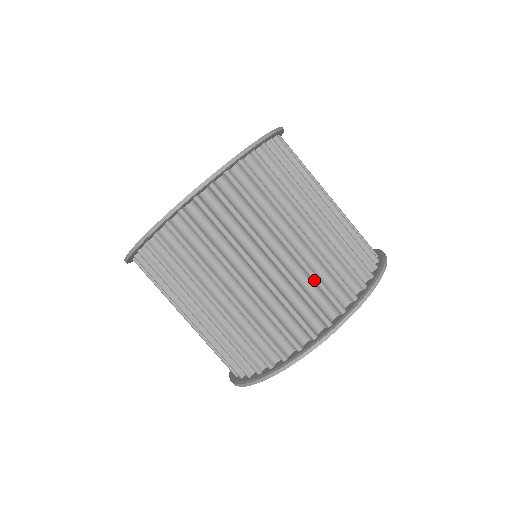
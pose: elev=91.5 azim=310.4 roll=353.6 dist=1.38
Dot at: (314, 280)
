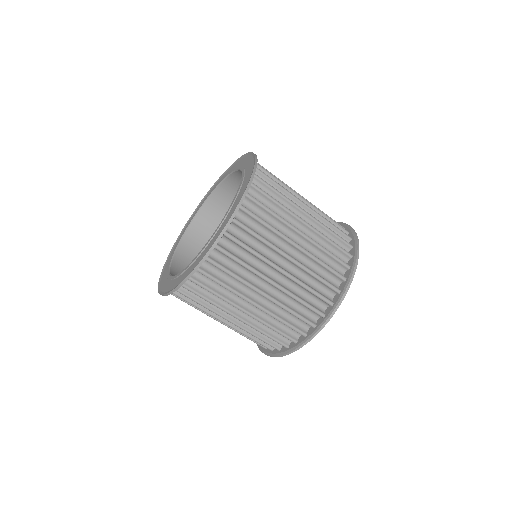
Dot at: (328, 241)
